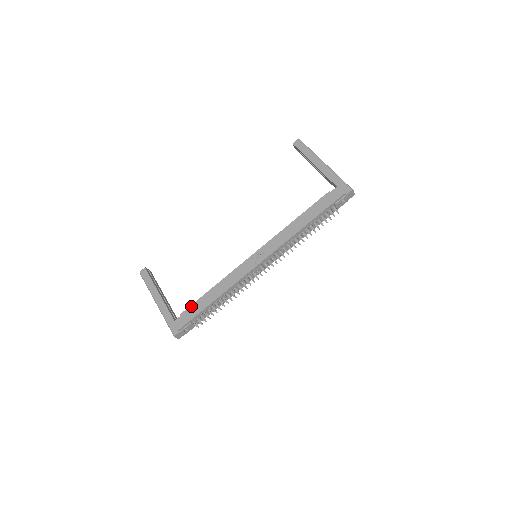
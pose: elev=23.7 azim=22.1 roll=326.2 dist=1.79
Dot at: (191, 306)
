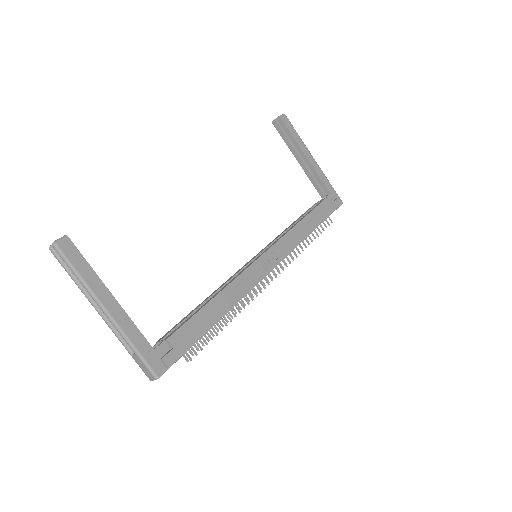
Dot at: (186, 325)
